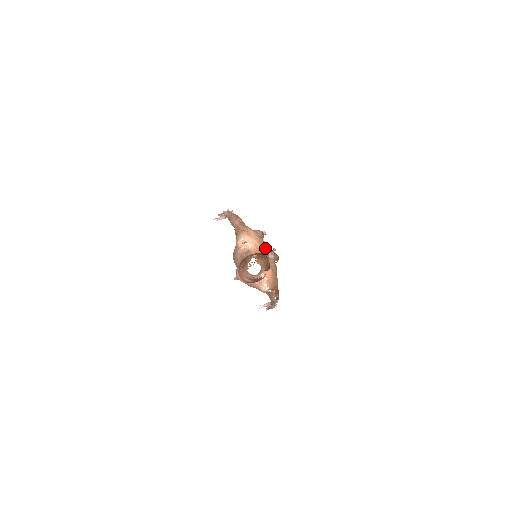
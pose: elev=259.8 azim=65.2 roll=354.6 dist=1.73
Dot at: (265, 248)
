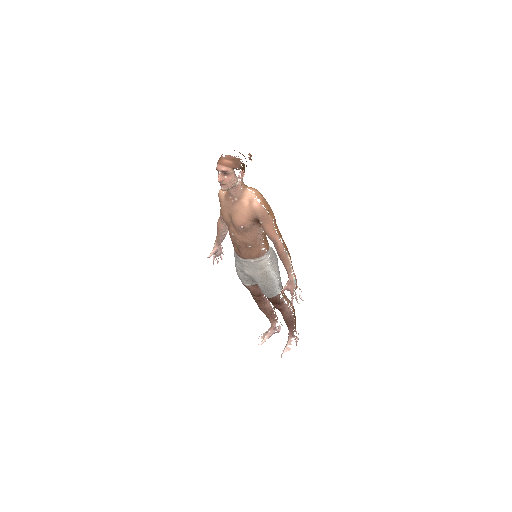
Dot at: occluded
